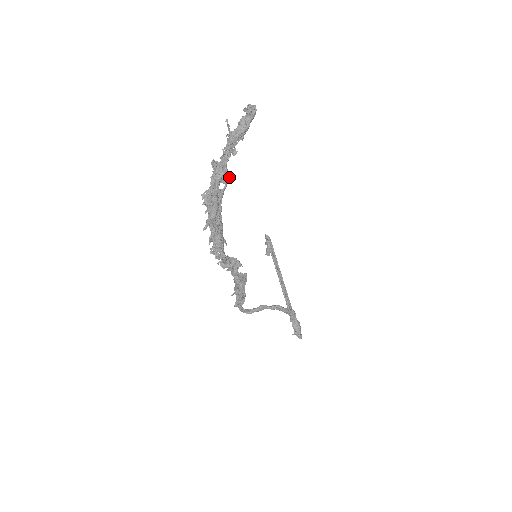
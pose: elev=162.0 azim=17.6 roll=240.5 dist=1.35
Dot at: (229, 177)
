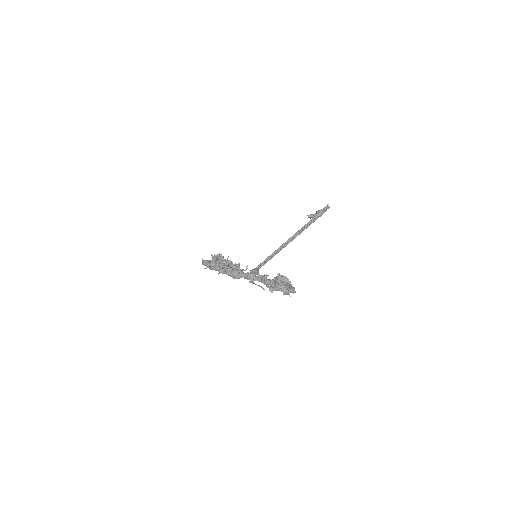
Dot at: occluded
